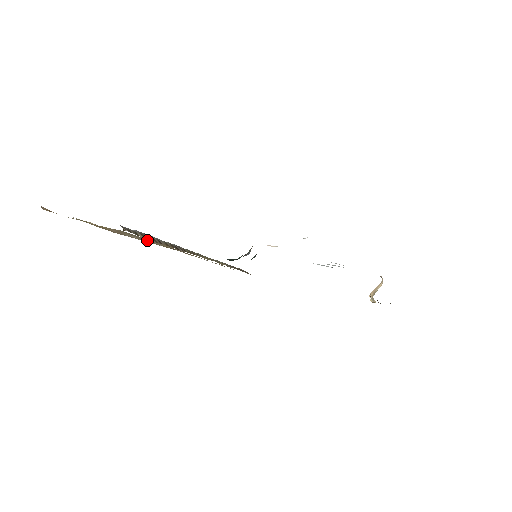
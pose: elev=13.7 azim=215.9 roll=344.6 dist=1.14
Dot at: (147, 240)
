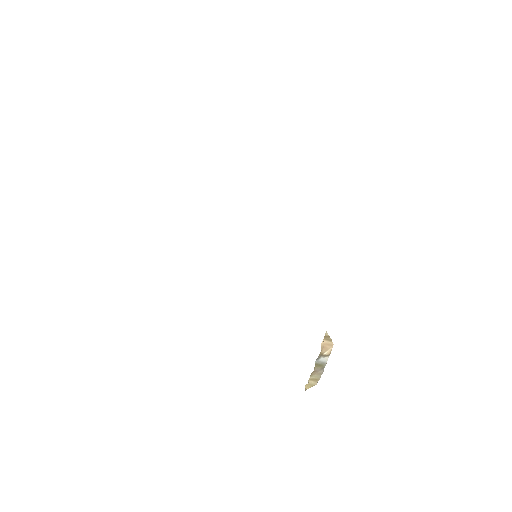
Dot at: occluded
